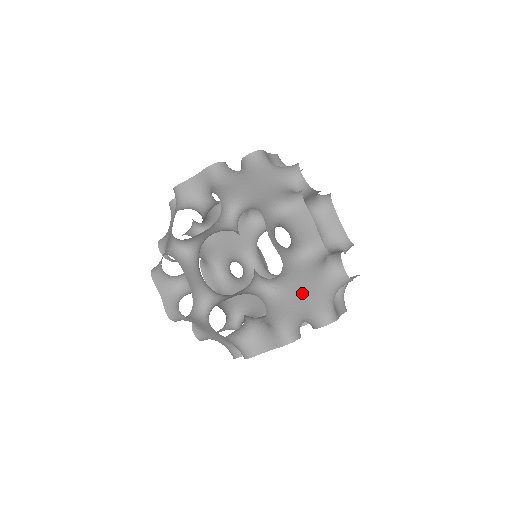
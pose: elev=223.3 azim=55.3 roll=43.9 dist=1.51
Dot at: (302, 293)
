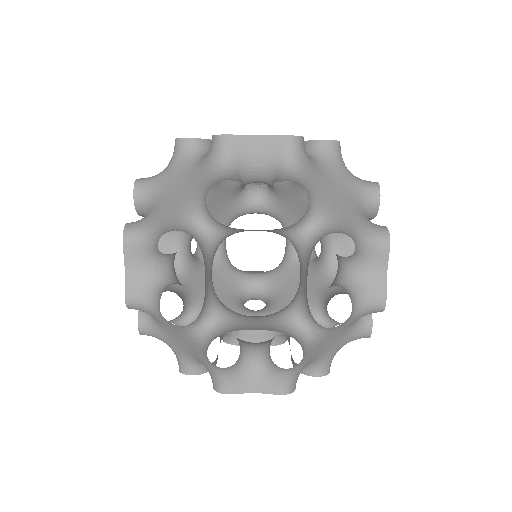
Dot at: (328, 342)
